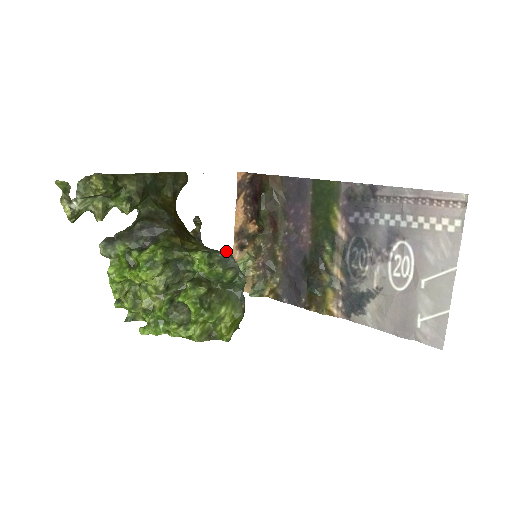
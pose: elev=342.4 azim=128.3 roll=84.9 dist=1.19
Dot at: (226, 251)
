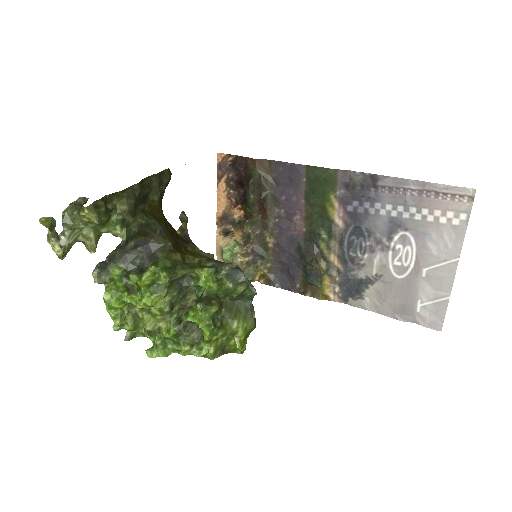
Dot at: (234, 265)
